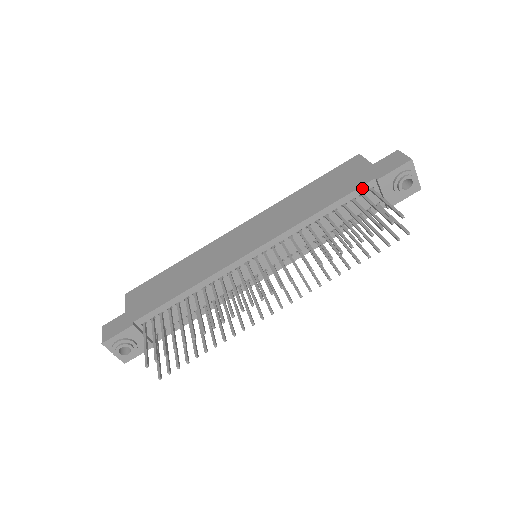
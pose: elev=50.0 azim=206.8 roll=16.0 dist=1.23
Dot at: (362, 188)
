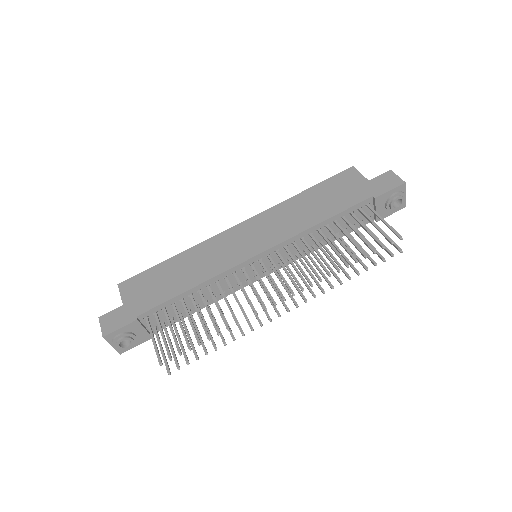
Dot at: (361, 204)
